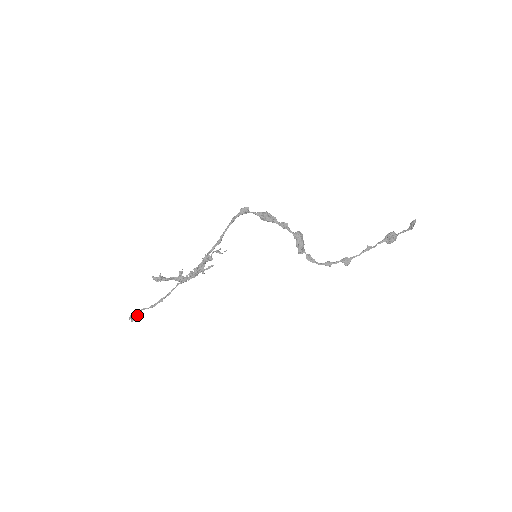
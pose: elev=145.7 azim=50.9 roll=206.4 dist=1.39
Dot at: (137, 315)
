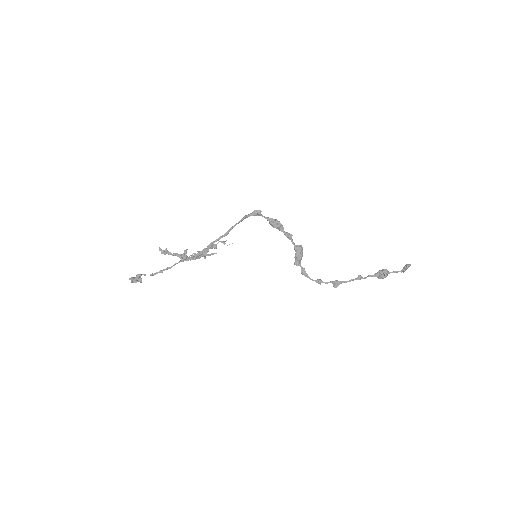
Dot at: (137, 278)
